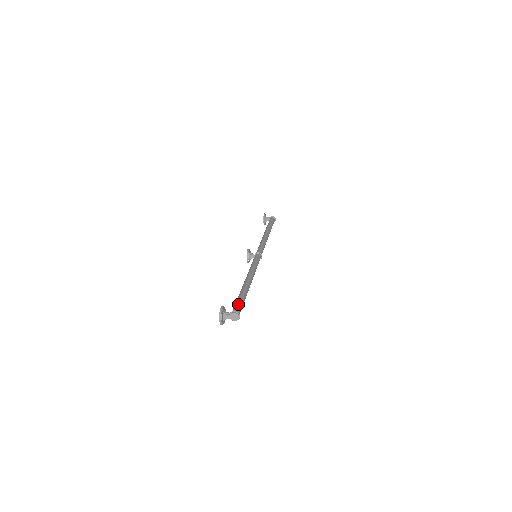
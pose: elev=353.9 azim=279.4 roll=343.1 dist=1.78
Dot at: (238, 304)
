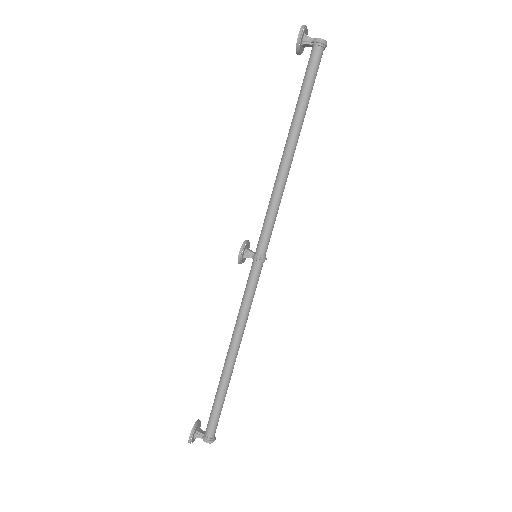
Dot at: (212, 422)
